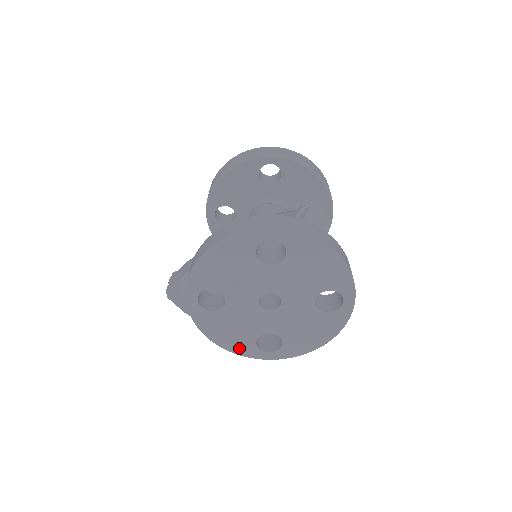
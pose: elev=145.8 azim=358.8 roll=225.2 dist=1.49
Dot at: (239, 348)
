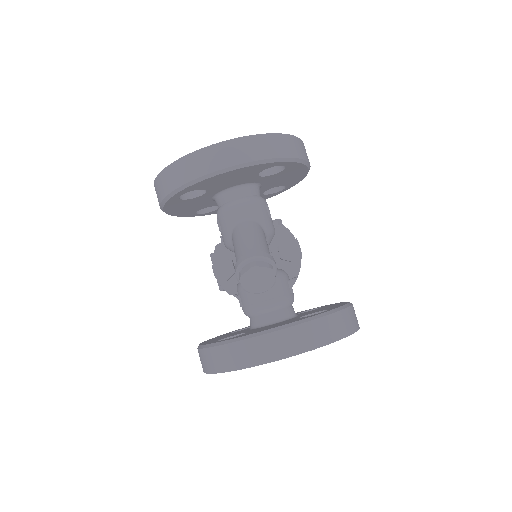
Dot at: occluded
